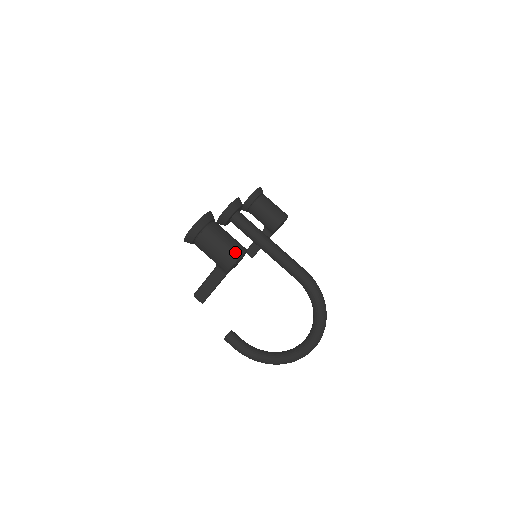
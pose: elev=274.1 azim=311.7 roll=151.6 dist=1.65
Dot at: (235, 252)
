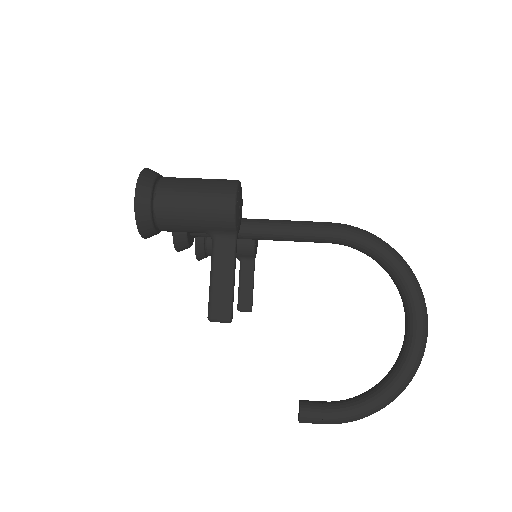
Dot at: (225, 182)
